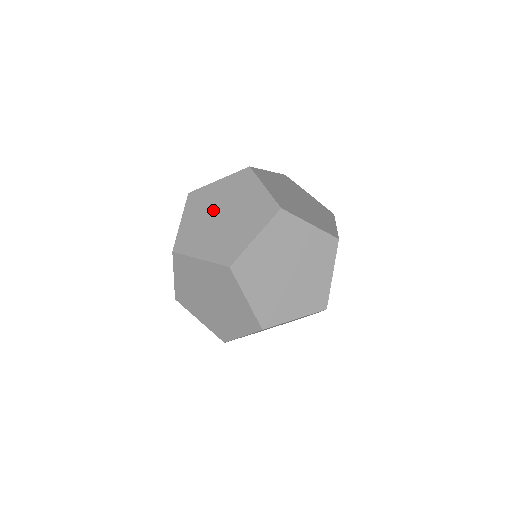
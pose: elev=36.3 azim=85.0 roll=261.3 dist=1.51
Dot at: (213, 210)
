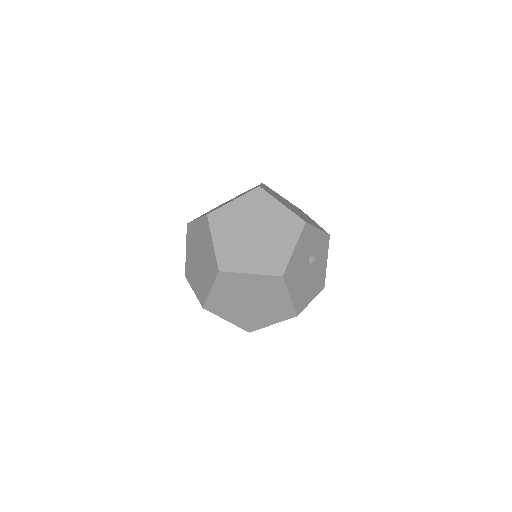
Dot at: (195, 250)
